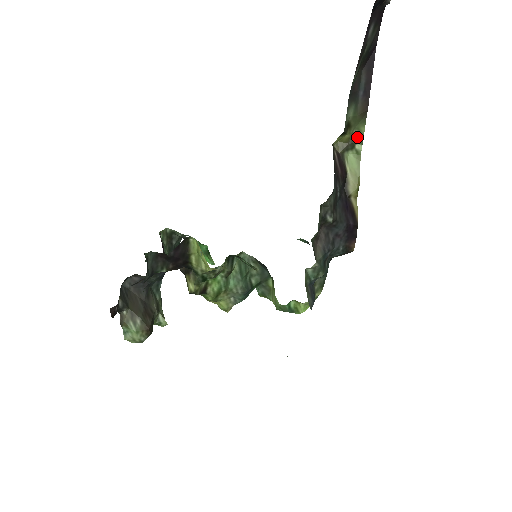
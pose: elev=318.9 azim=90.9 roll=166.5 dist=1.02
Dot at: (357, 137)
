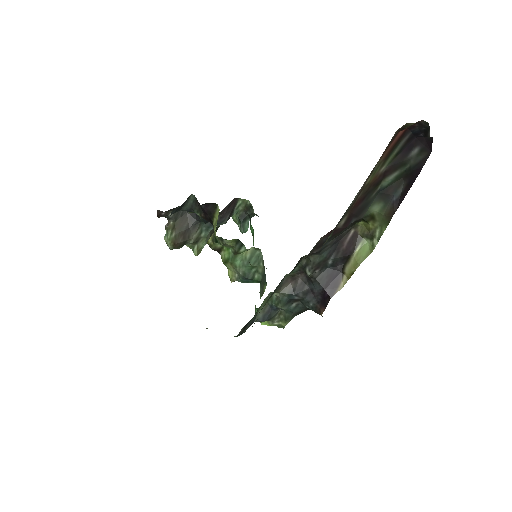
Dot at: (378, 233)
